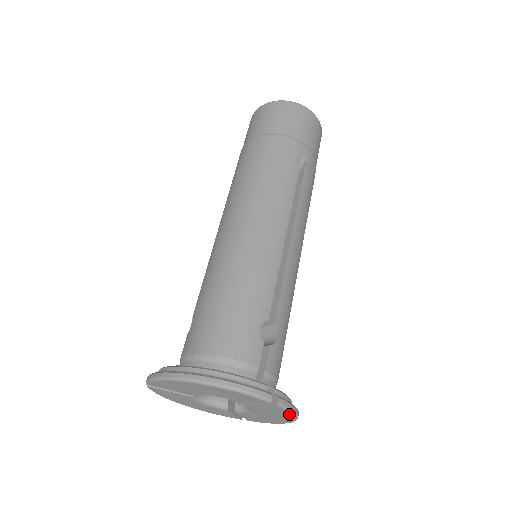
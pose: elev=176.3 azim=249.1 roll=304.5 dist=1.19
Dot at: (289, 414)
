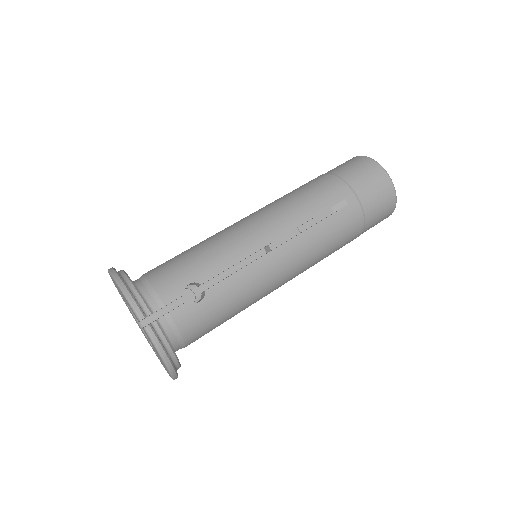
Dot at: (157, 352)
